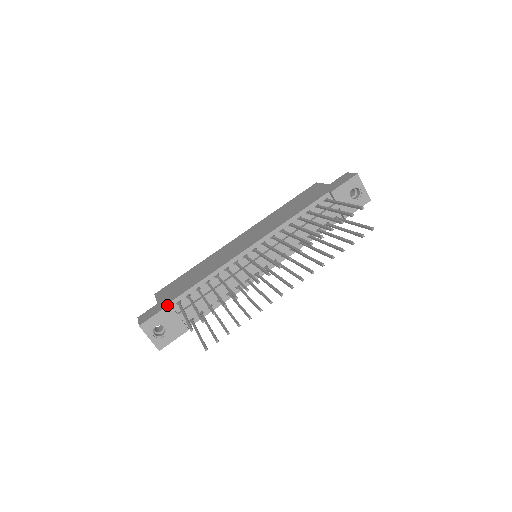
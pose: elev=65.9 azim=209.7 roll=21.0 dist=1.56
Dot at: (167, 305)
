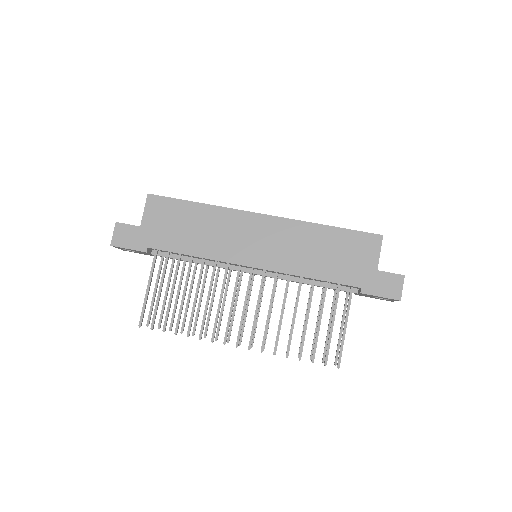
Dot at: (144, 251)
